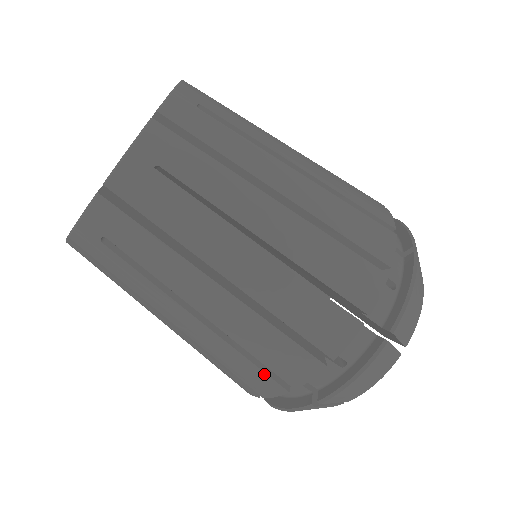
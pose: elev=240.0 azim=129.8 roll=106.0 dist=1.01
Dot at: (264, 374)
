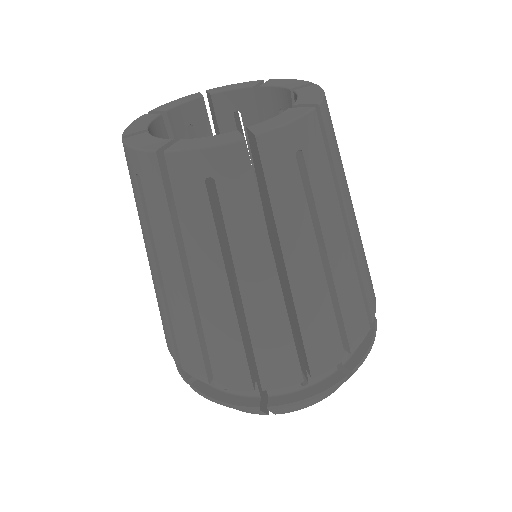
Dot at: (338, 336)
